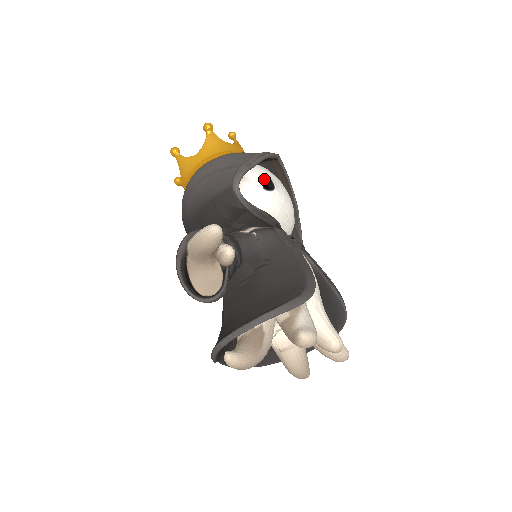
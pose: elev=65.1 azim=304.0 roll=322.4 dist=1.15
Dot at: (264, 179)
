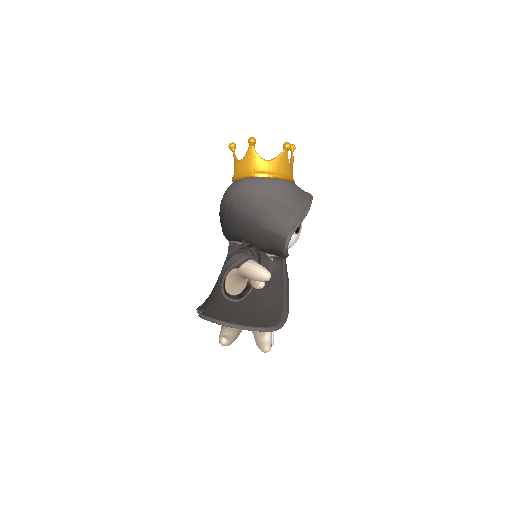
Dot at: occluded
